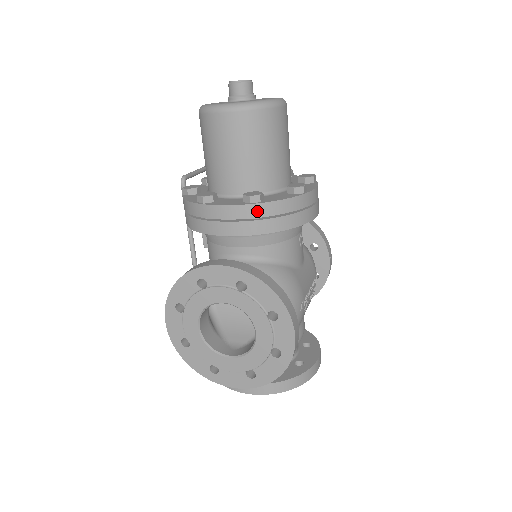
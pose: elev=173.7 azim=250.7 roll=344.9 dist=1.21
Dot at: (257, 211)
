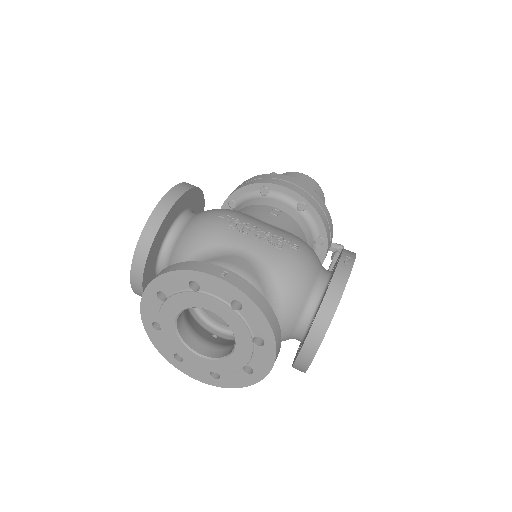
Dot at: occluded
